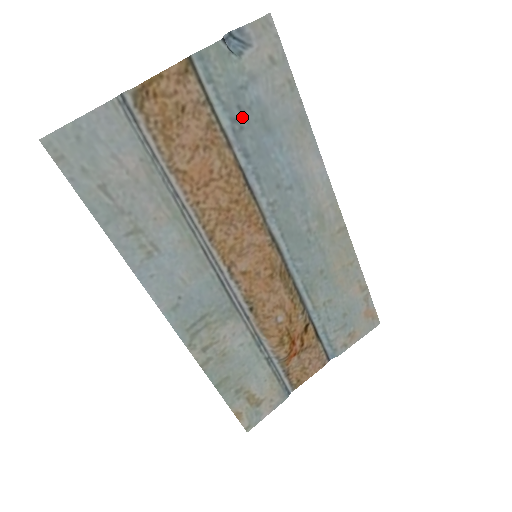
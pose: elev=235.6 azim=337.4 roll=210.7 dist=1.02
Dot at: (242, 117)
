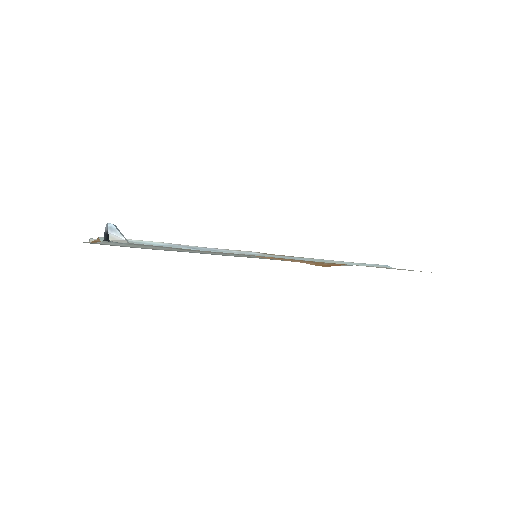
Dot at: occluded
